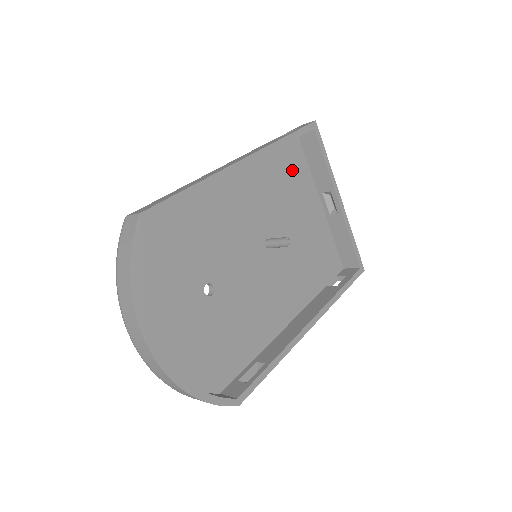
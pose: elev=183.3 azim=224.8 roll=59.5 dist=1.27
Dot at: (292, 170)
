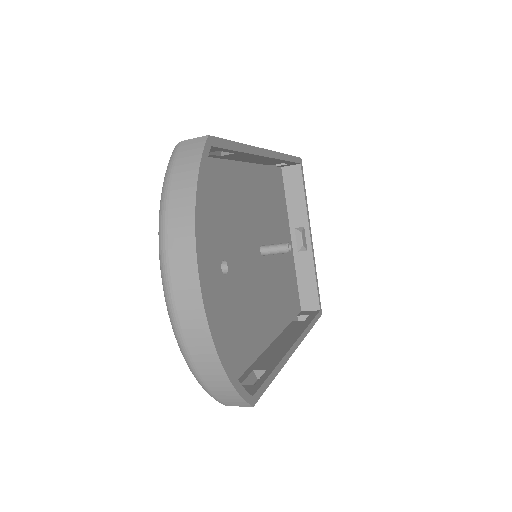
Dot at: (277, 195)
